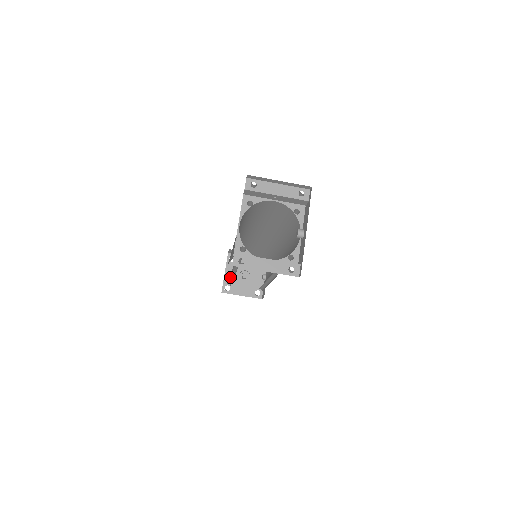
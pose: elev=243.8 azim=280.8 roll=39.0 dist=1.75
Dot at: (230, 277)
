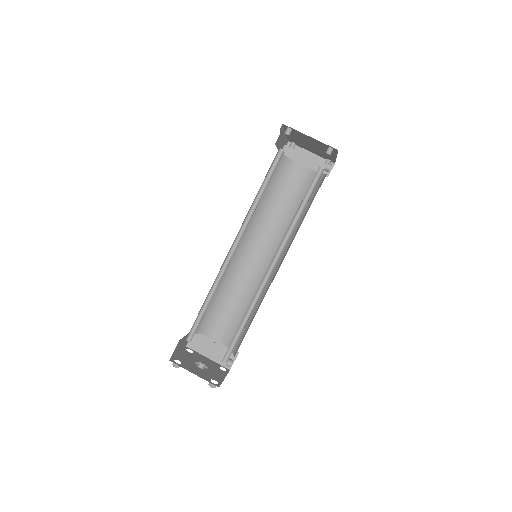
Dot at: (209, 296)
